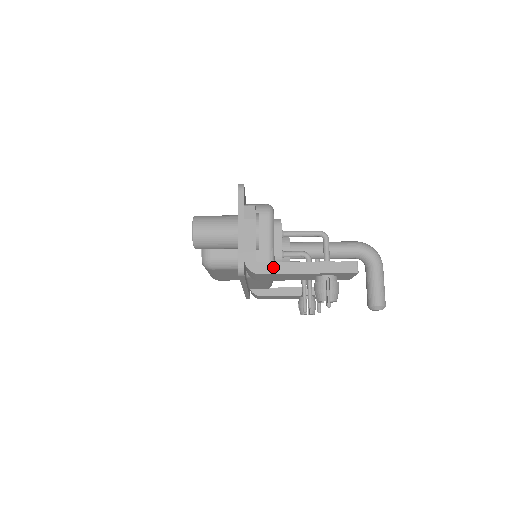
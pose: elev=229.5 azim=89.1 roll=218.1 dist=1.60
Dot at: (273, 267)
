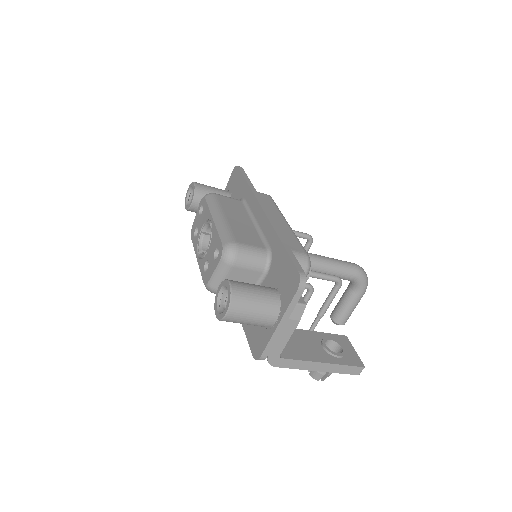
Dot at: (292, 363)
